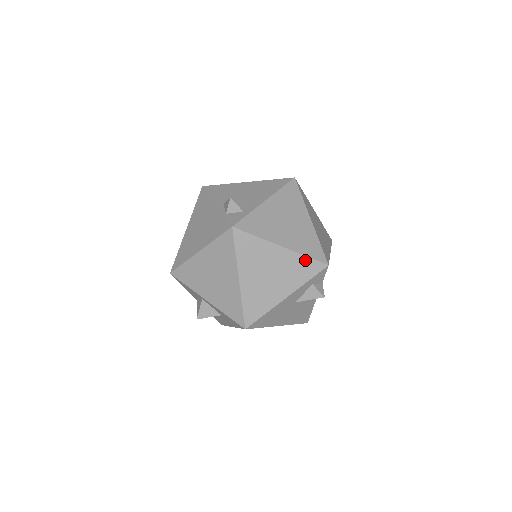
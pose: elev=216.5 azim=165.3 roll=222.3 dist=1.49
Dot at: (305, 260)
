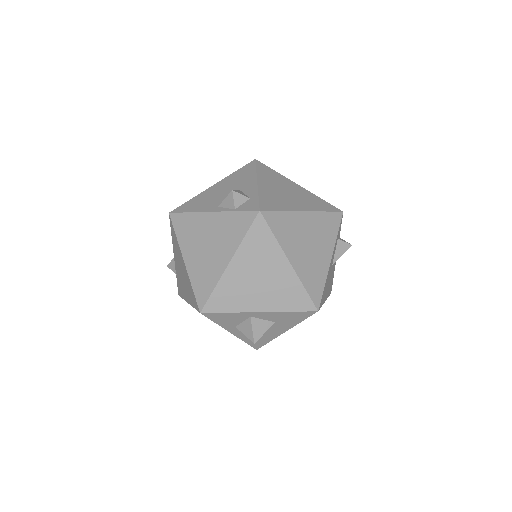
Dot at: (326, 216)
